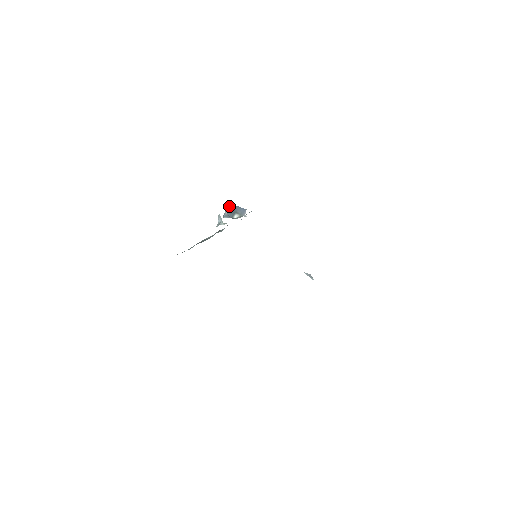
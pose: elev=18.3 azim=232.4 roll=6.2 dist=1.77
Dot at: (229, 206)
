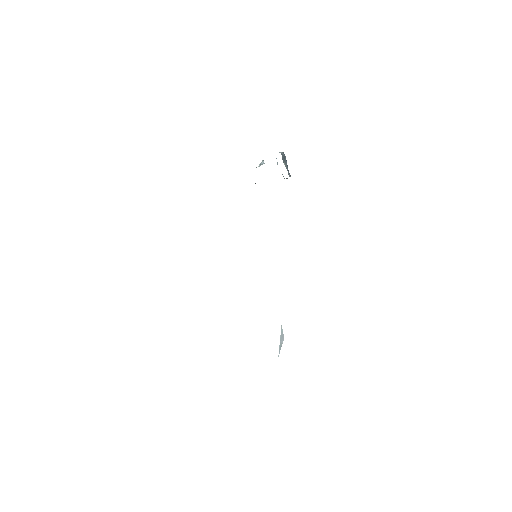
Dot at: (283, 152)
